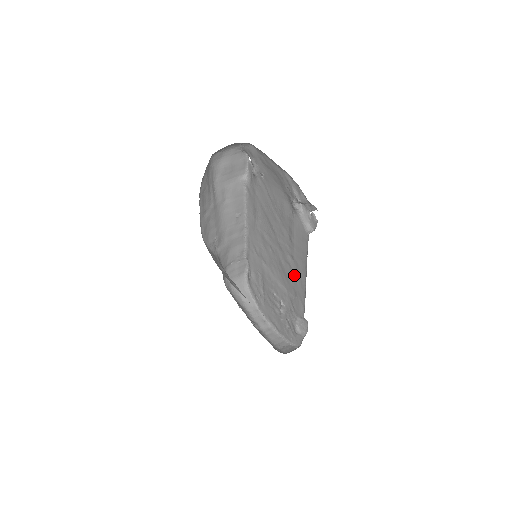
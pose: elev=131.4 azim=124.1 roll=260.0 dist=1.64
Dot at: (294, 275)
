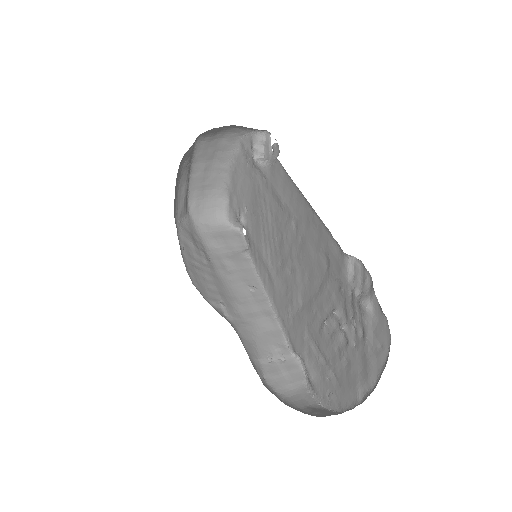
Dot at: (307, 235)
